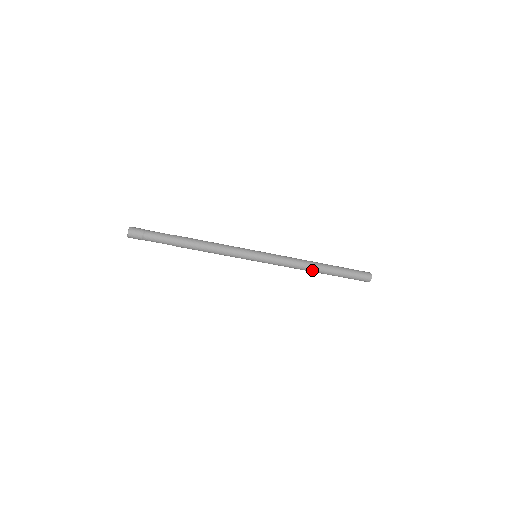
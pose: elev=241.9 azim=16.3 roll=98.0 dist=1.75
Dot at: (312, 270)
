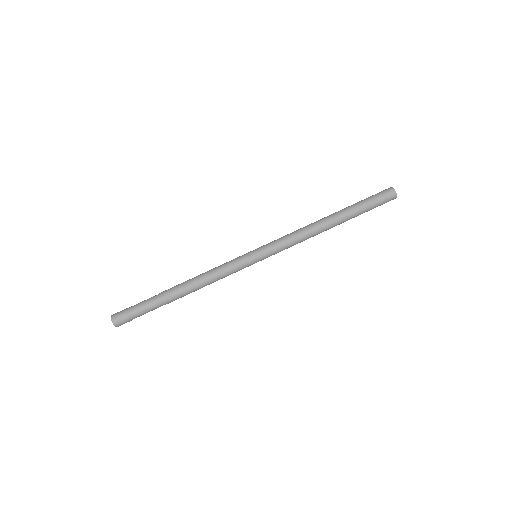
Dot at: (325, 230)
